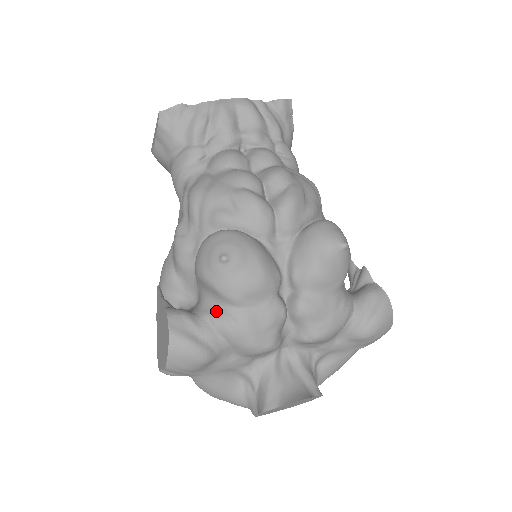
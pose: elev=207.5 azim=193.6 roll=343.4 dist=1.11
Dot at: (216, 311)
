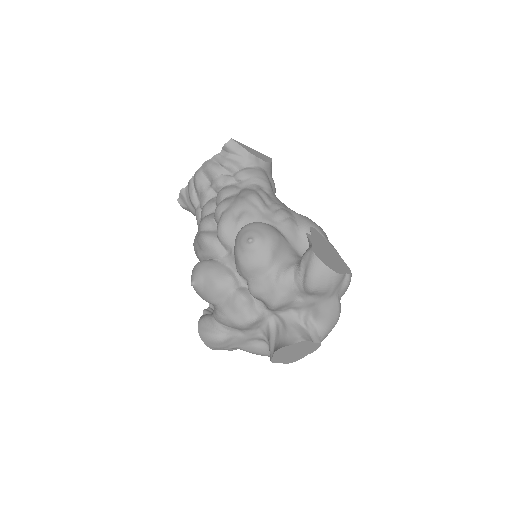
Dot at: (214, 311)
